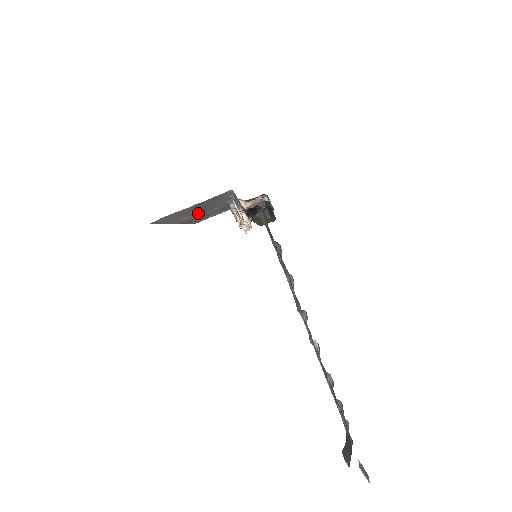
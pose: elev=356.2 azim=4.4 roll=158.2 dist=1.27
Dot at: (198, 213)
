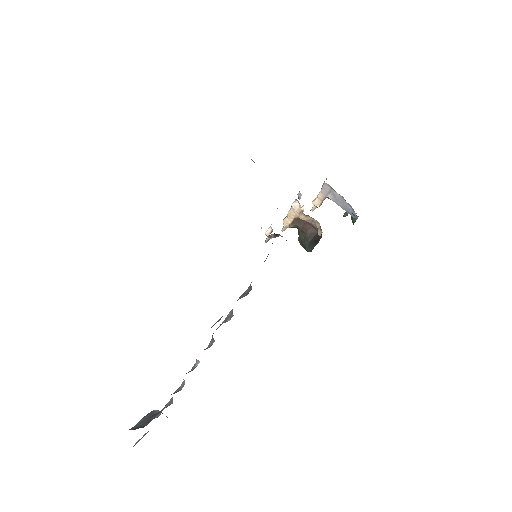
Dot at: occluded
